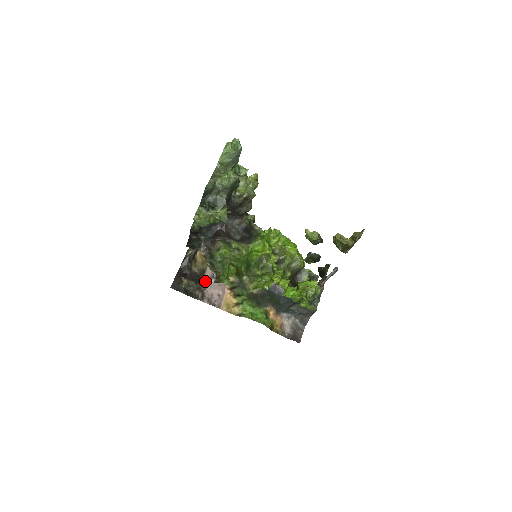
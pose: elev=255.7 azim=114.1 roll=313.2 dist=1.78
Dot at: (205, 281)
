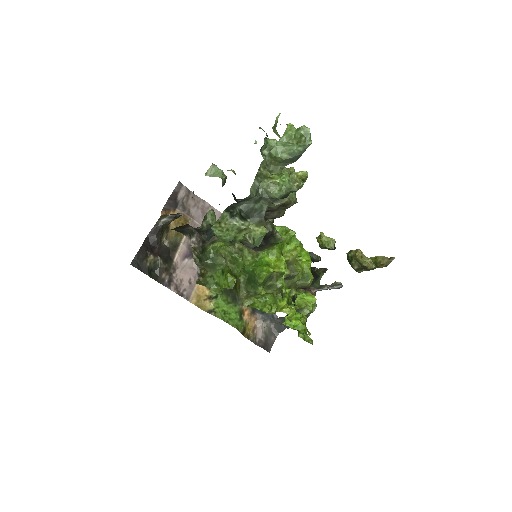
Dot at: (176, 260)
